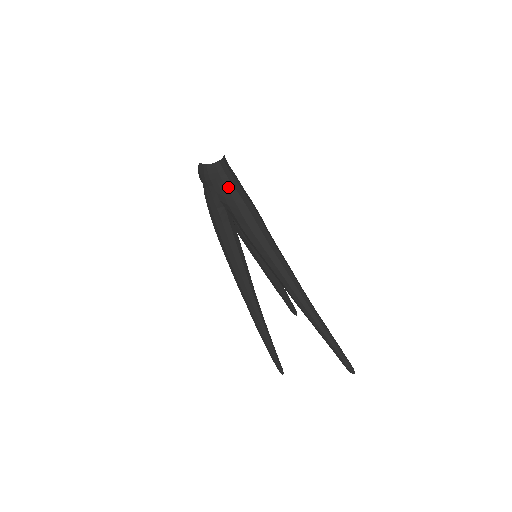
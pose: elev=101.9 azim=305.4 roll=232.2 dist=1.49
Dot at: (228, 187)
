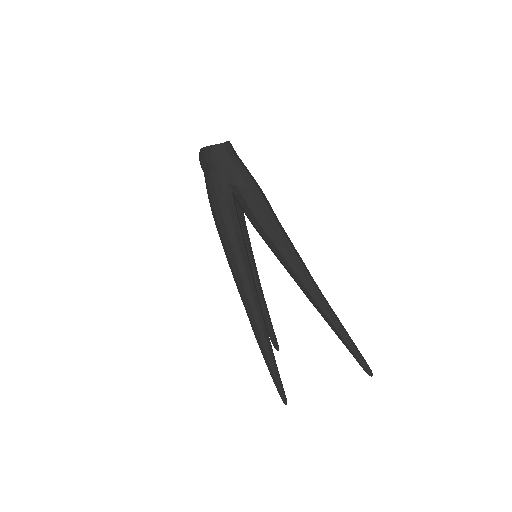
Dot at: (238, 167)
